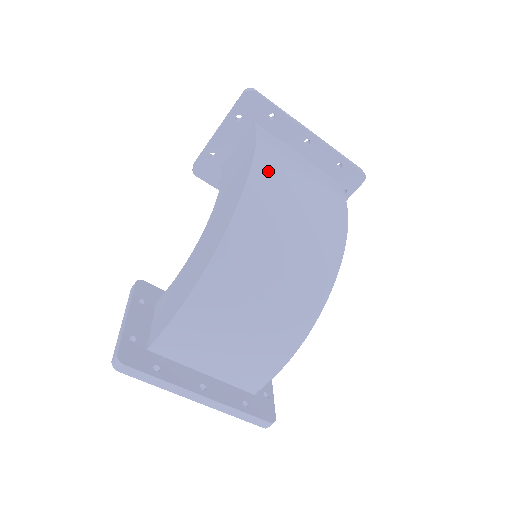
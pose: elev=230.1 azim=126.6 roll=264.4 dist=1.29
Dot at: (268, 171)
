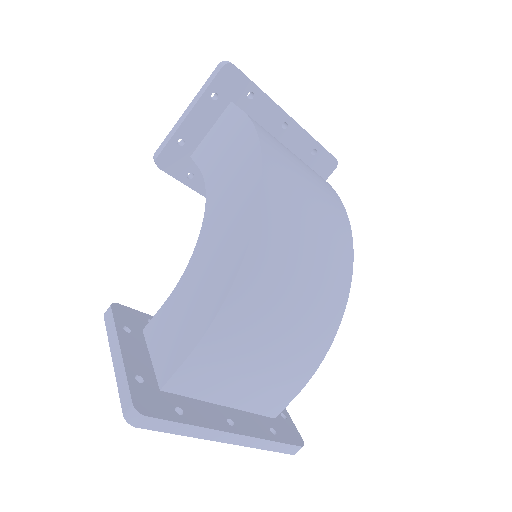
Dot at: (275, 153)
